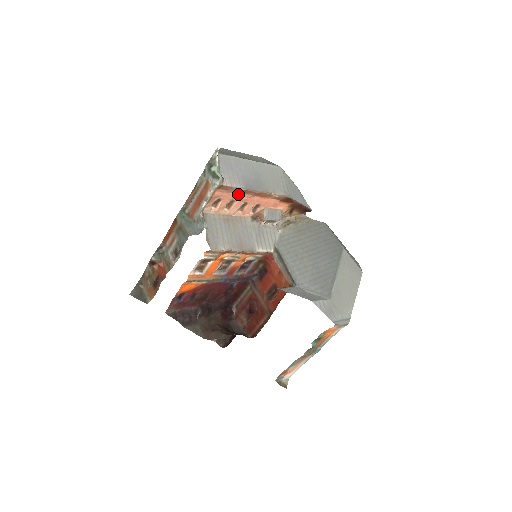
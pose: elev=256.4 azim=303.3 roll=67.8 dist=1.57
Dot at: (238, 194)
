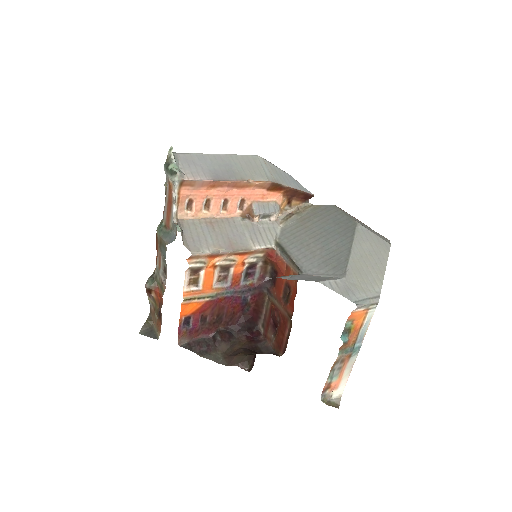
Dot at: (210, 190)
